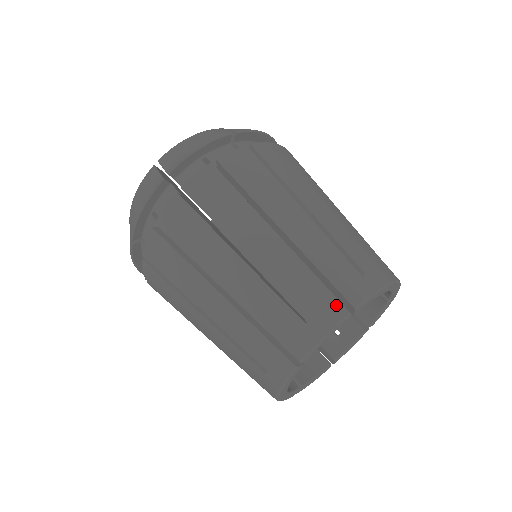
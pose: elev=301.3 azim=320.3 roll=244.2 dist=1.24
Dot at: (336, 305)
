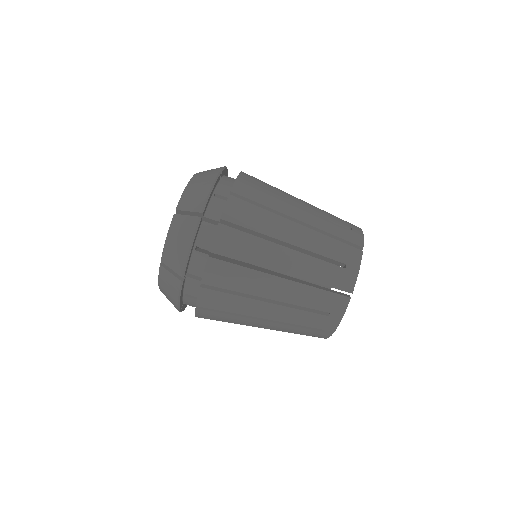
Dot at: (323, 333)
